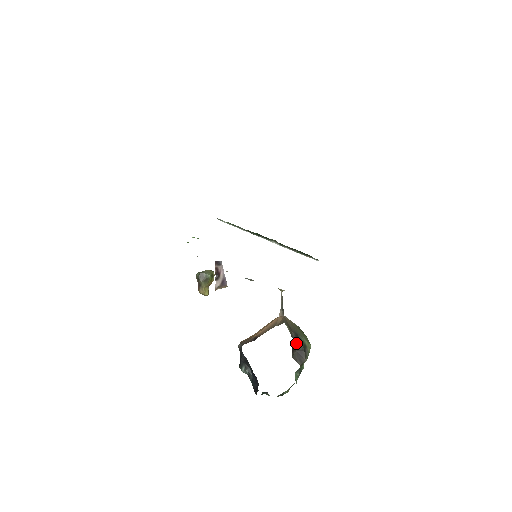
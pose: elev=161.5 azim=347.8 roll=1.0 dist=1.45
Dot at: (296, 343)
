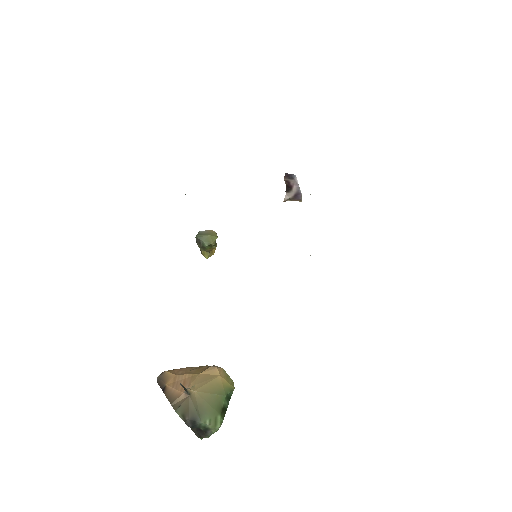
Dot at: occluded
